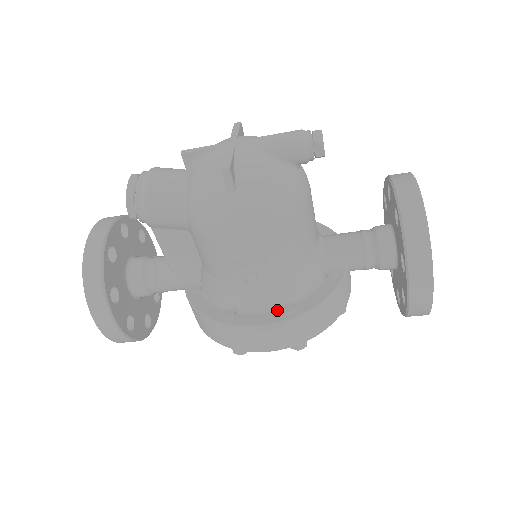
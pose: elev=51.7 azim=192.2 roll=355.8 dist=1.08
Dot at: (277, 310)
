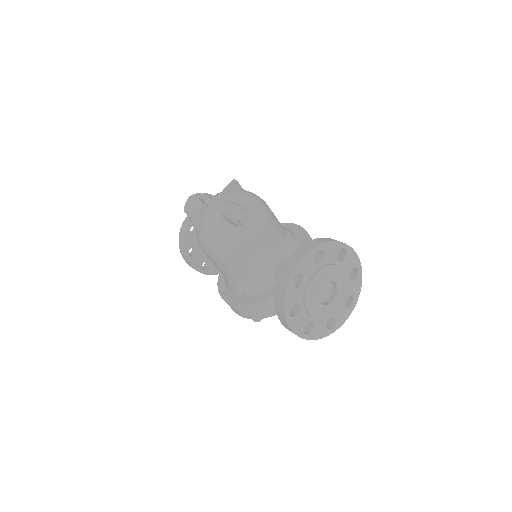
Dot at: (238, 297)
